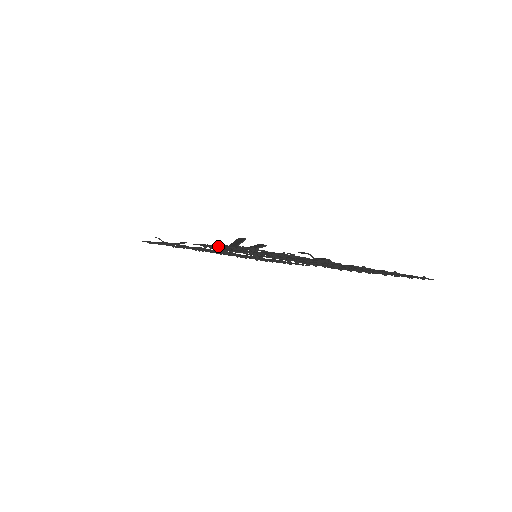
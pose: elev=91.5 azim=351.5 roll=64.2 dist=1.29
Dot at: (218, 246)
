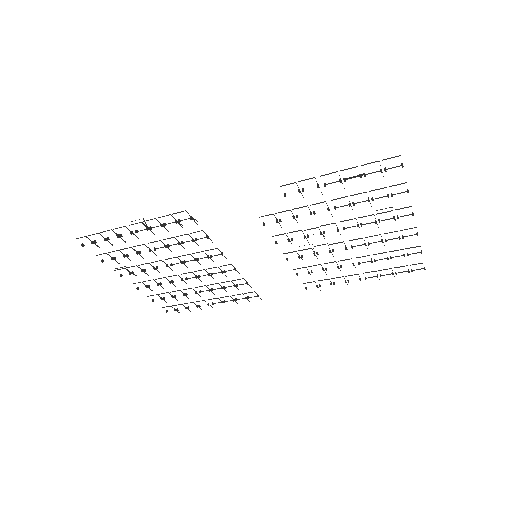
Dot at: (339, 175)
